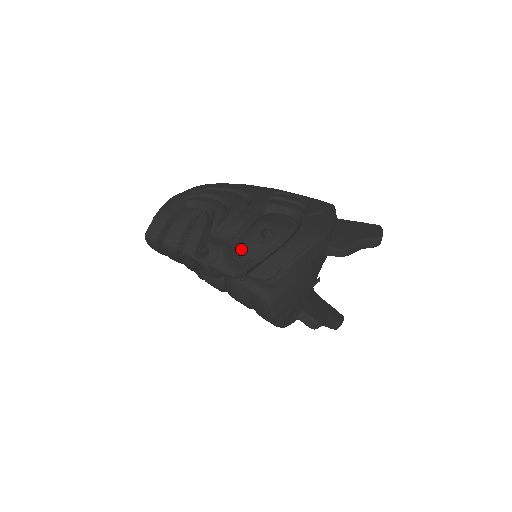
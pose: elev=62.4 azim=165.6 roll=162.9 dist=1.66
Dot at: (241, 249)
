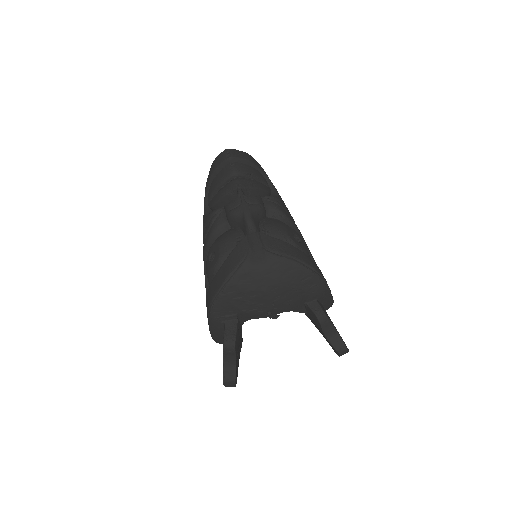
Dot at: (272, 223)
